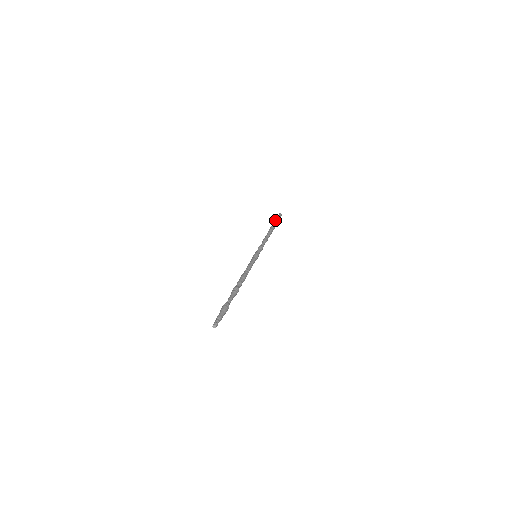
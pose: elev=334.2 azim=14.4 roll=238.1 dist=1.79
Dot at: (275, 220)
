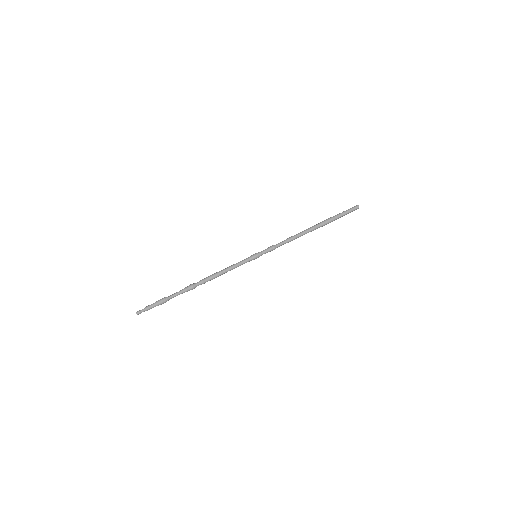
Dot at: (338, 217)
